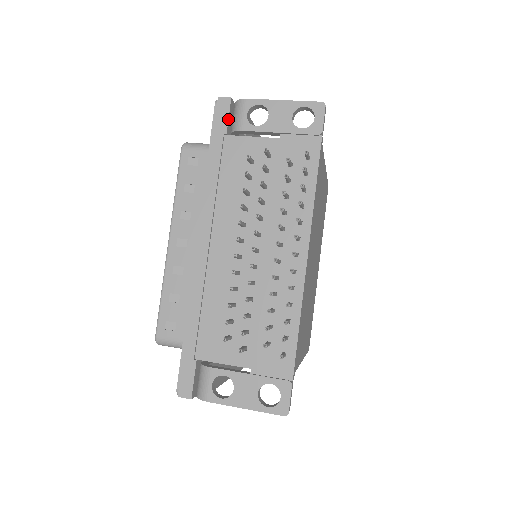
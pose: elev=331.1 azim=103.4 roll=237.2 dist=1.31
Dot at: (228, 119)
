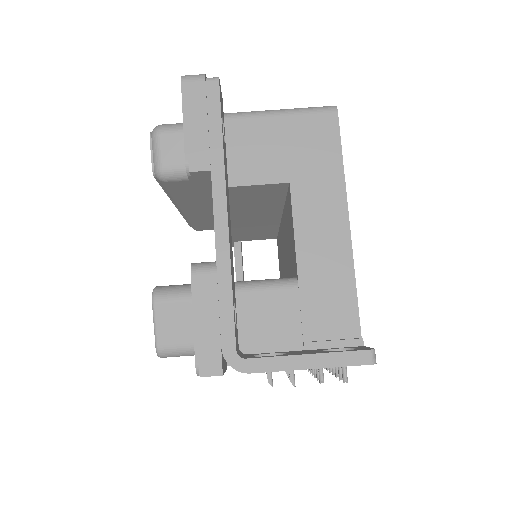
Dot at: occluded
